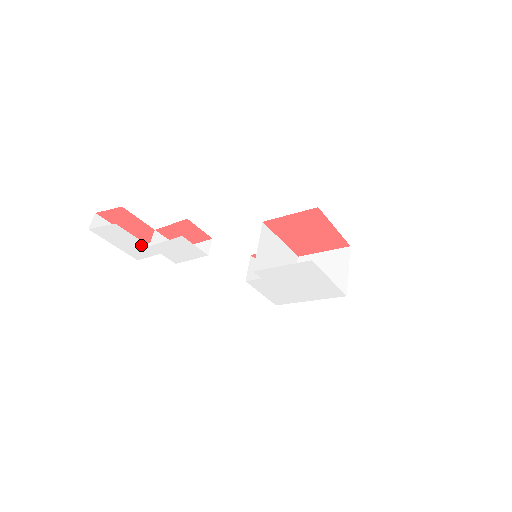
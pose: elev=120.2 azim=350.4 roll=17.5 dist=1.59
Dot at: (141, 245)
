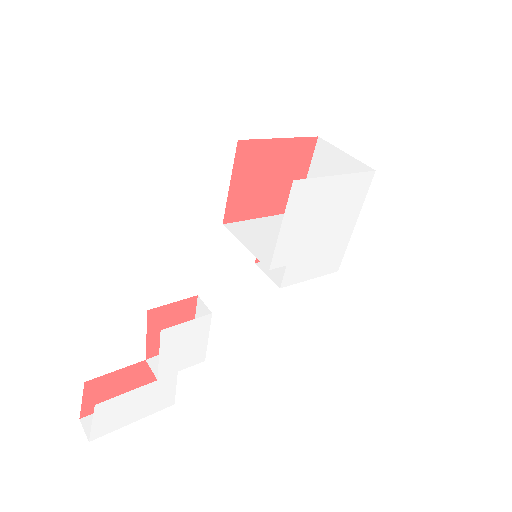
Dot at: (150, 389)
